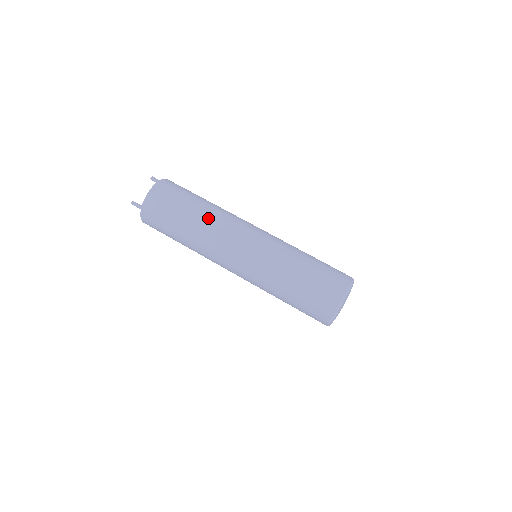
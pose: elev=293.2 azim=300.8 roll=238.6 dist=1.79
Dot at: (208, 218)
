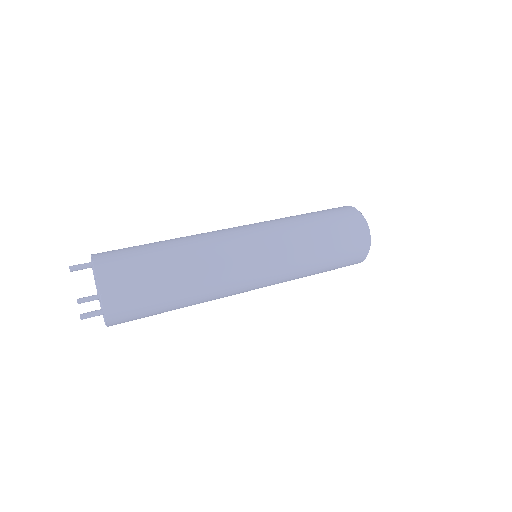
Dot at: (197, 259)
